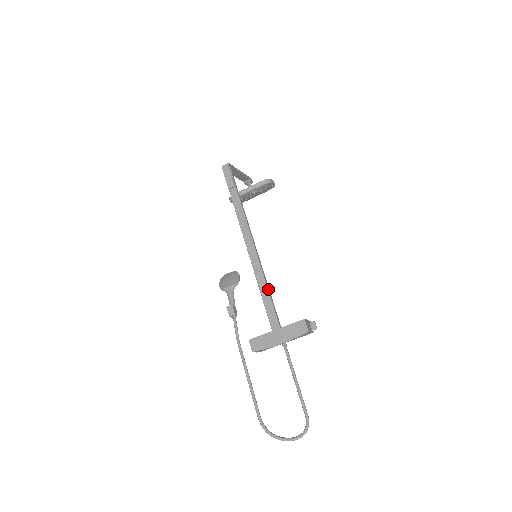
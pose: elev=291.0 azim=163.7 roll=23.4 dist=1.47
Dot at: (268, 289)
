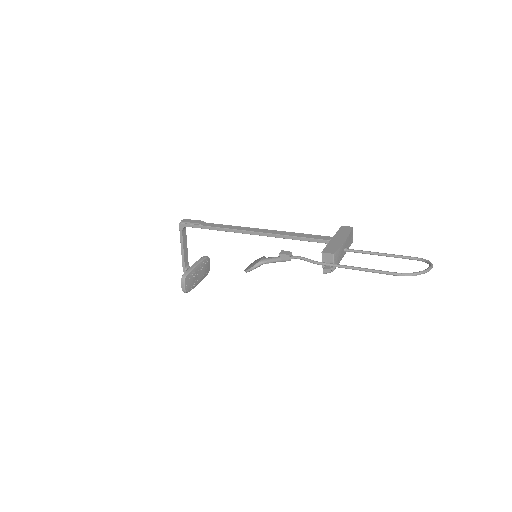
Dot at: (297, 233)
